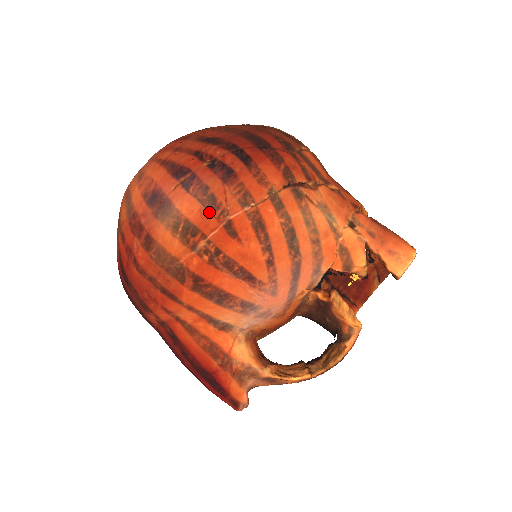
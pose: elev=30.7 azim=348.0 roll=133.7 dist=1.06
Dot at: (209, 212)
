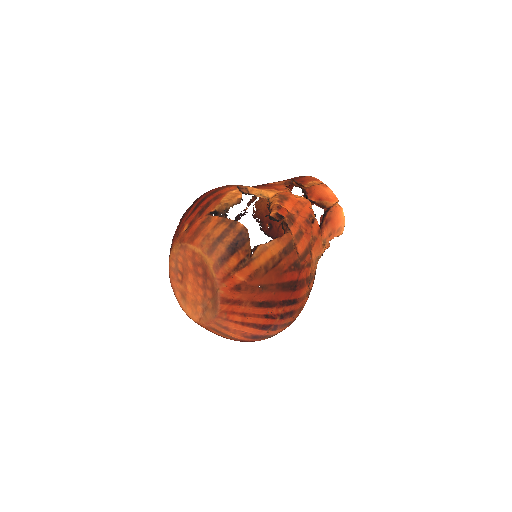
Dot at: (289, 325)
